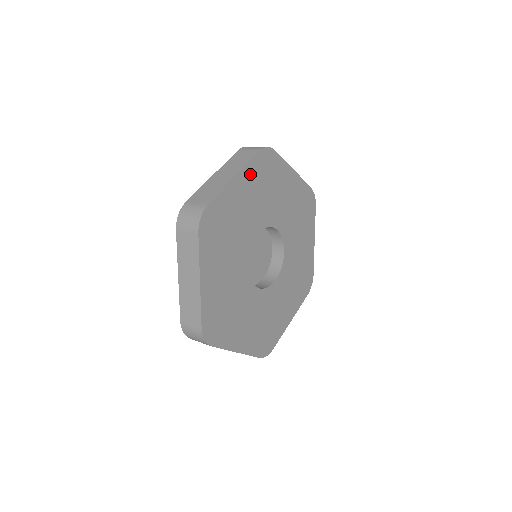
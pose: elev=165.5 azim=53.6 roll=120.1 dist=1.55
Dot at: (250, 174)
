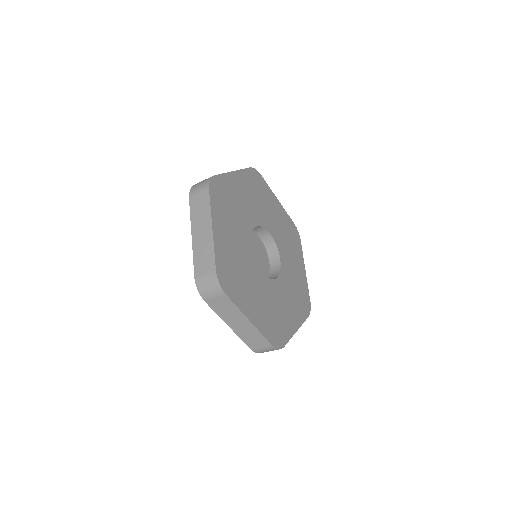
Dot at: (284, 216)
